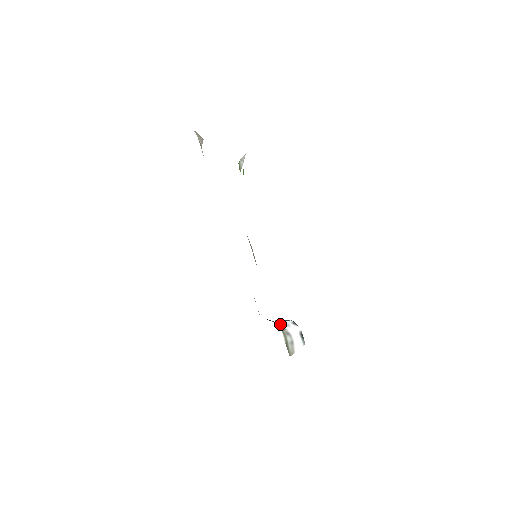
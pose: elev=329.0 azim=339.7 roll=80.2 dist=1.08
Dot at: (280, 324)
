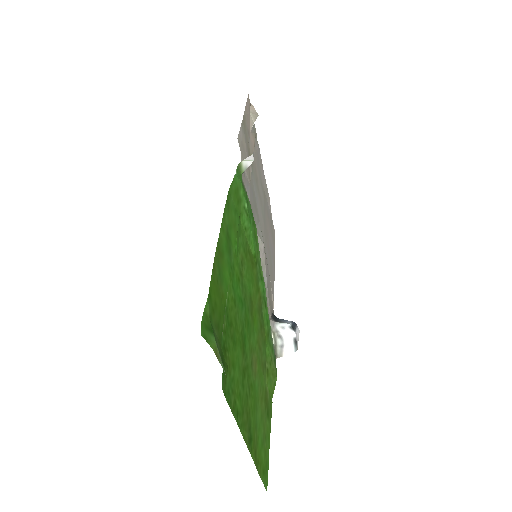
Dot at: (276, 325)
